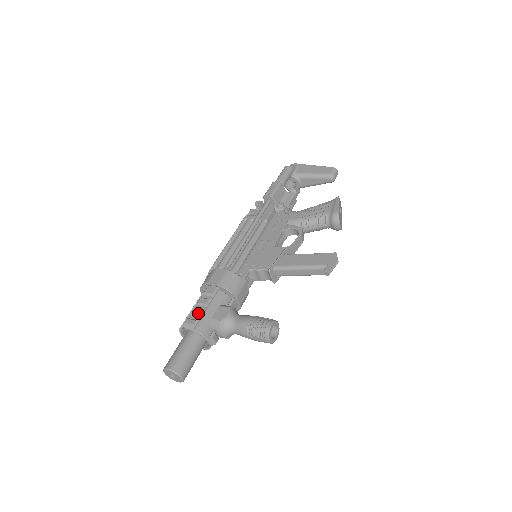
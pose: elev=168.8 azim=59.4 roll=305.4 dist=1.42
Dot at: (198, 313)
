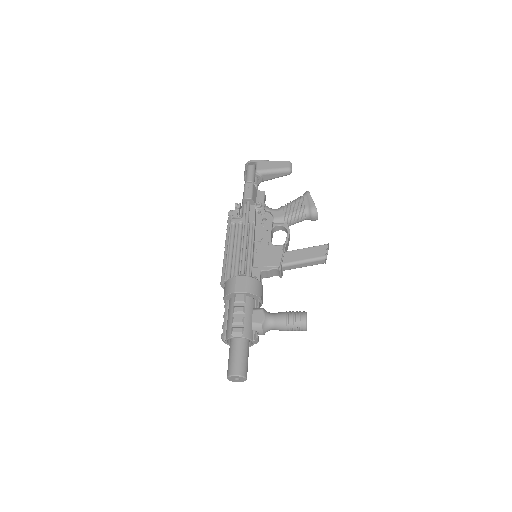
Dot at: (240, 321)
